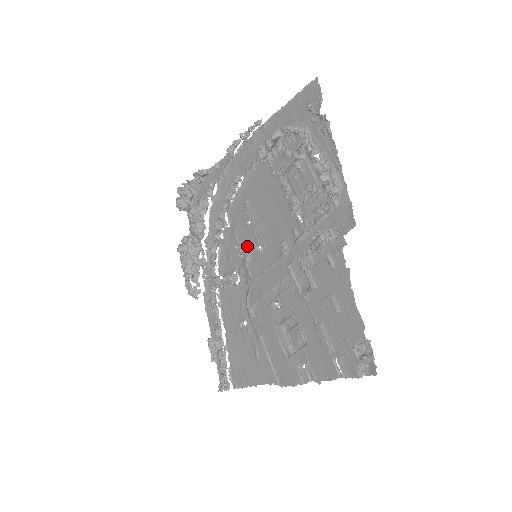
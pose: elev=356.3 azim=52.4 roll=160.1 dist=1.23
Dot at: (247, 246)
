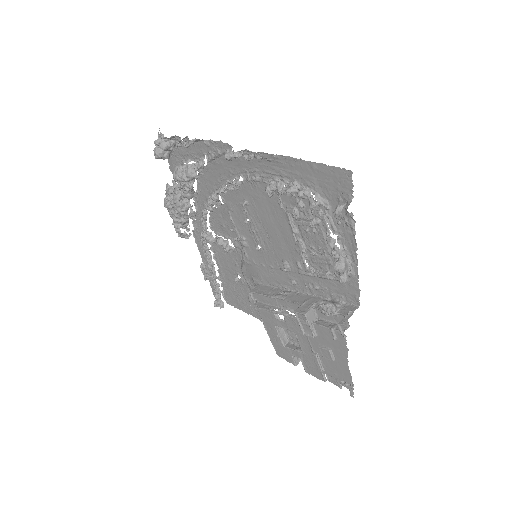
Dot at: (245, 235)
